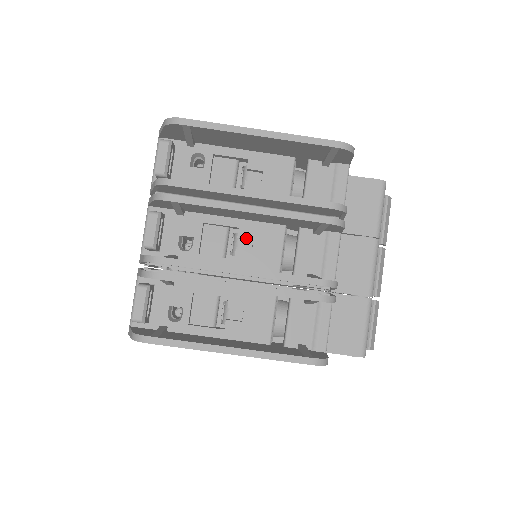
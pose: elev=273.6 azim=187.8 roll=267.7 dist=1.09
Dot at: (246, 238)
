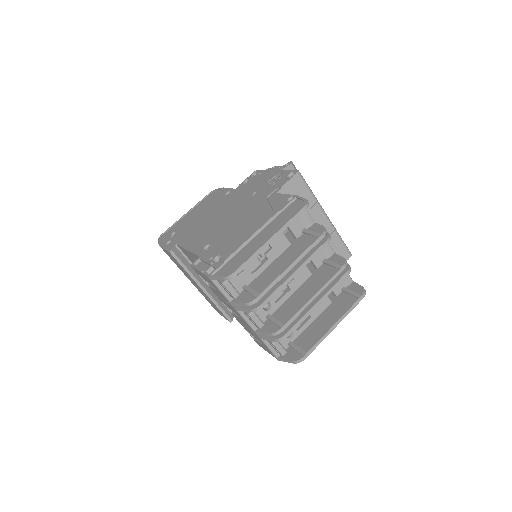
Dot at: occluded
